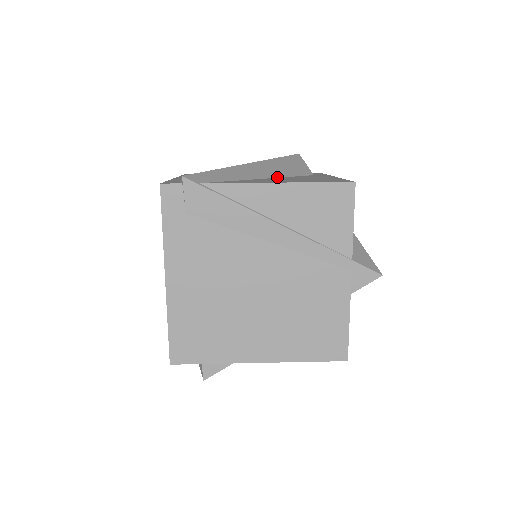
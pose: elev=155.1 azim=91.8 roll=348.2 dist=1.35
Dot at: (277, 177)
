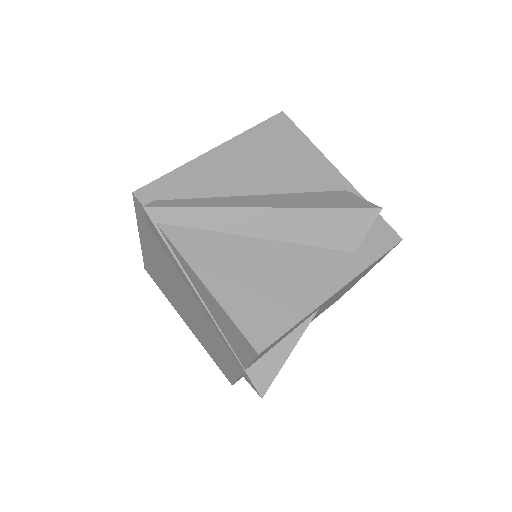
Dot at: (281, 240)
